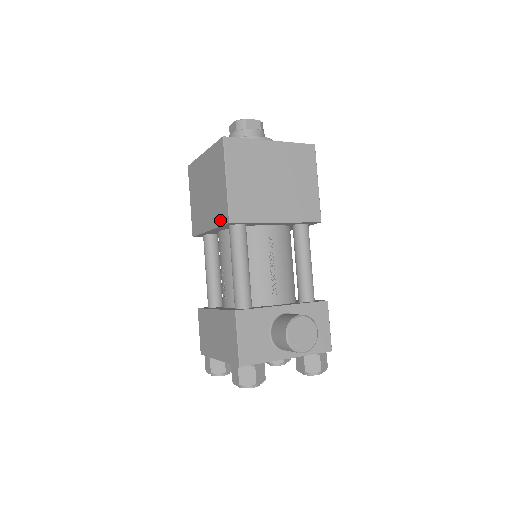
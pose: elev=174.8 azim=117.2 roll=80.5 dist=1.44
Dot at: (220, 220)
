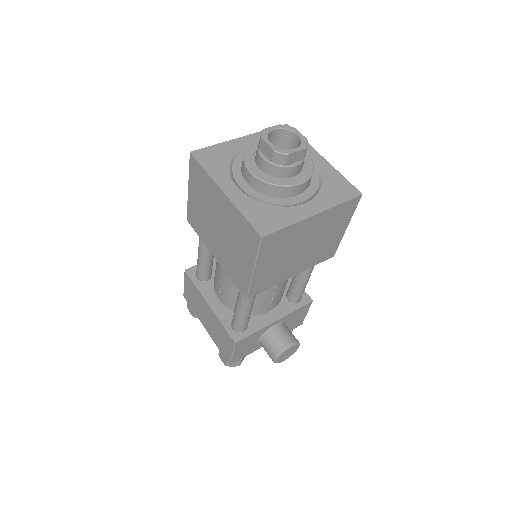
Dot at: (234, 279)
